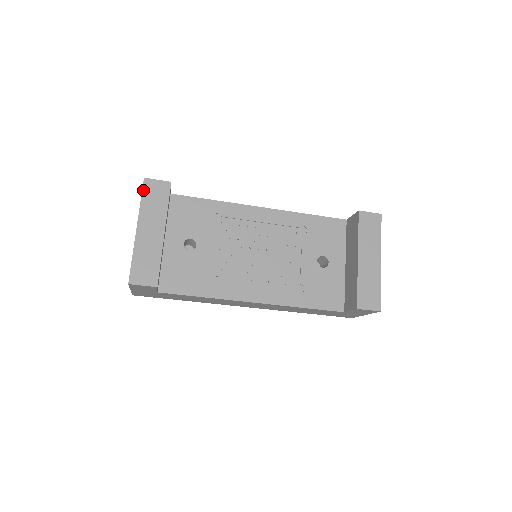
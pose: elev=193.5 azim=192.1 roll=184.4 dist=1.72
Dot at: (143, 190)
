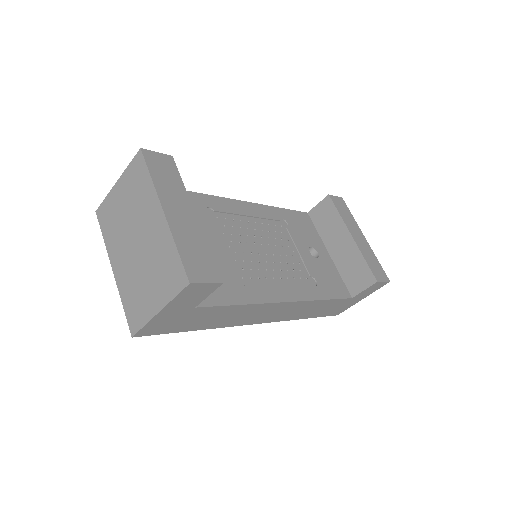
Dot at: (147, 163)
